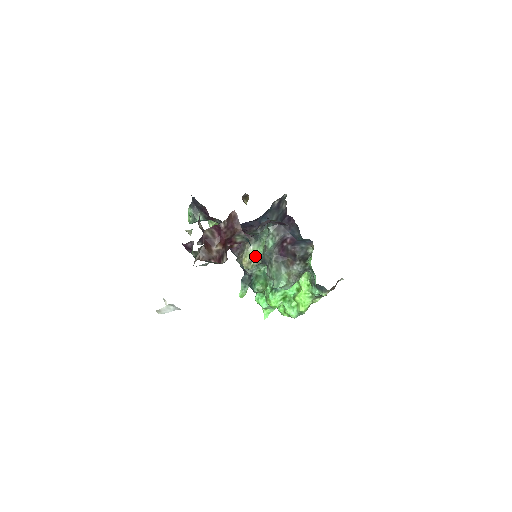
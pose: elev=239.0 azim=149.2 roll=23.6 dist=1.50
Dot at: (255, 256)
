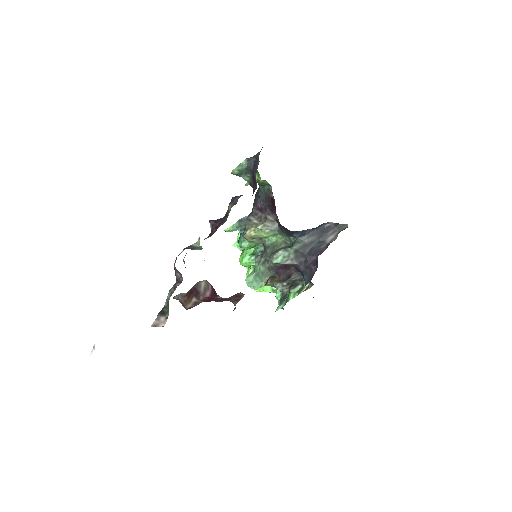
Dot at: (263, 238)
